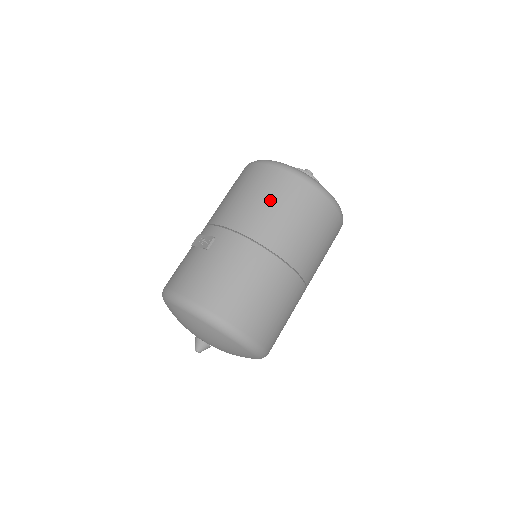
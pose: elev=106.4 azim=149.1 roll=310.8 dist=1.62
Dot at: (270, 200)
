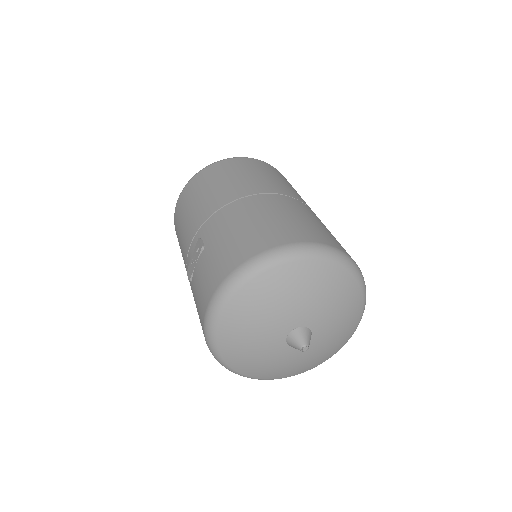
Dot at: (213, 183)
